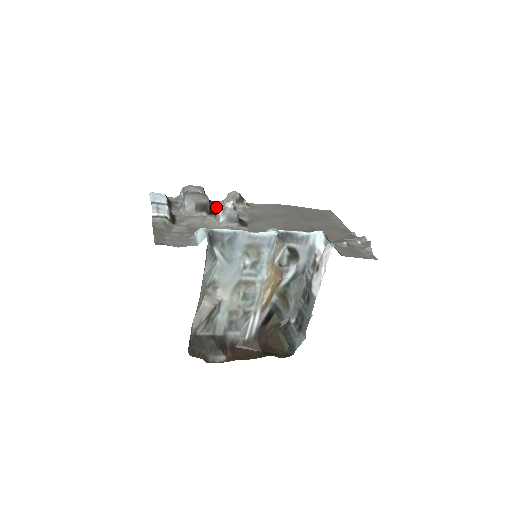
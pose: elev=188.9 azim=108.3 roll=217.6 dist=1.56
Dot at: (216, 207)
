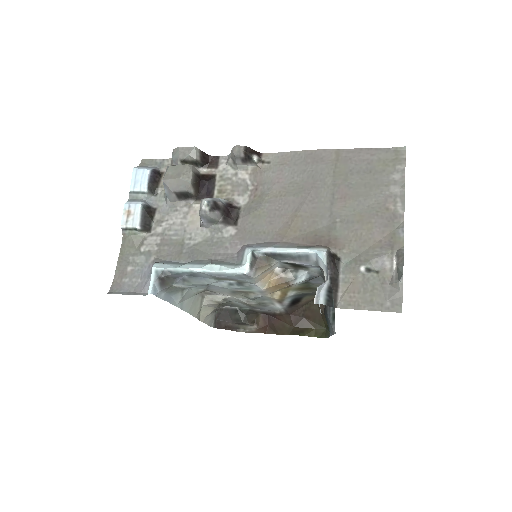
Dot at: (216, 174)
